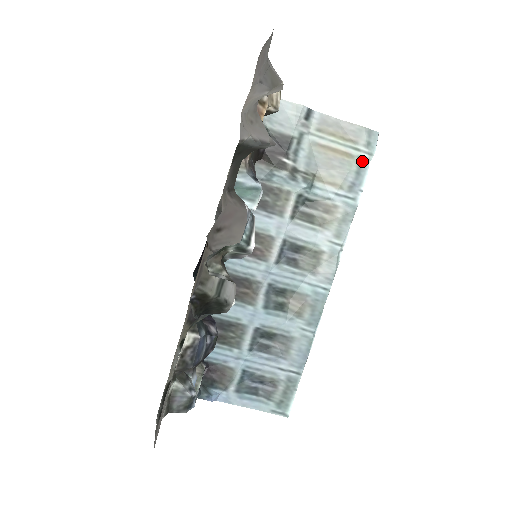
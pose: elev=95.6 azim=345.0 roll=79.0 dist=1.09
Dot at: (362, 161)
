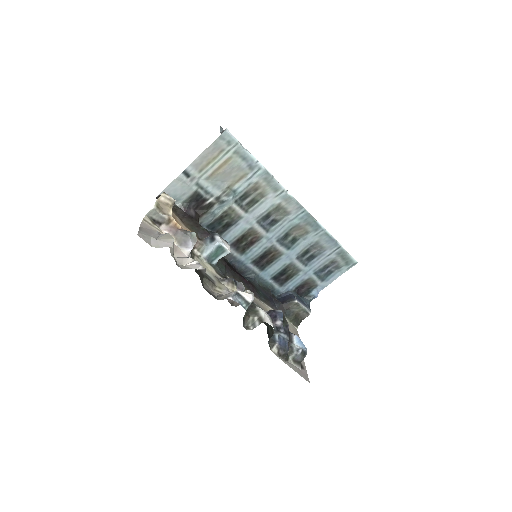
Dot at: (238, 152)
